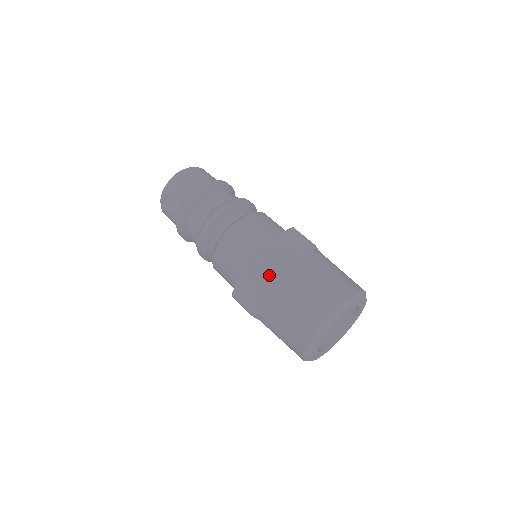
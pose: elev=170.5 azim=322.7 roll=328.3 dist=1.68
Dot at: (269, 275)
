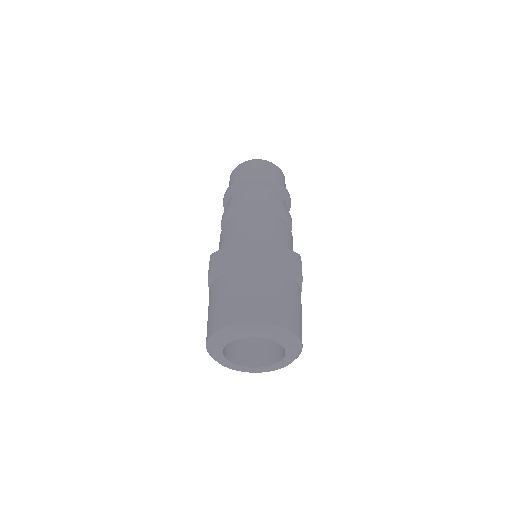
Dot at: occluded
